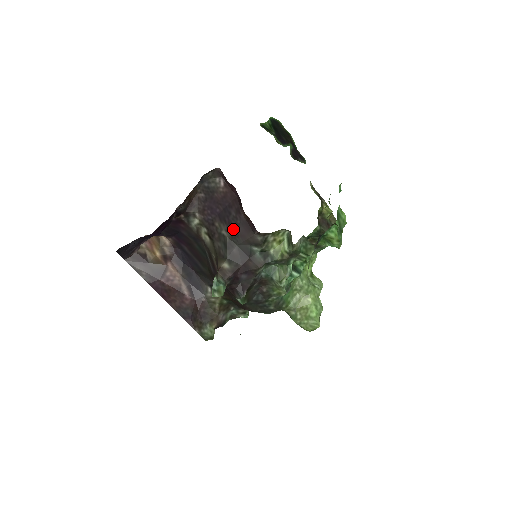
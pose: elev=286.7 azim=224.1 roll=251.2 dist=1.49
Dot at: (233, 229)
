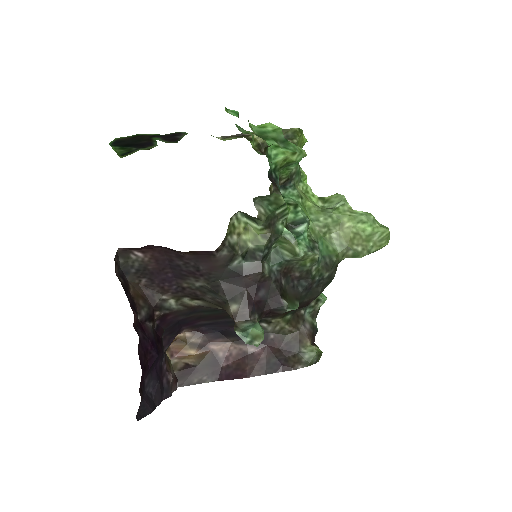
Dot at: (198, 274)
